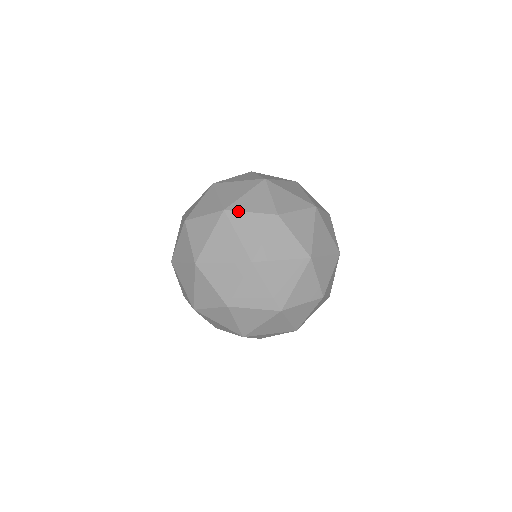
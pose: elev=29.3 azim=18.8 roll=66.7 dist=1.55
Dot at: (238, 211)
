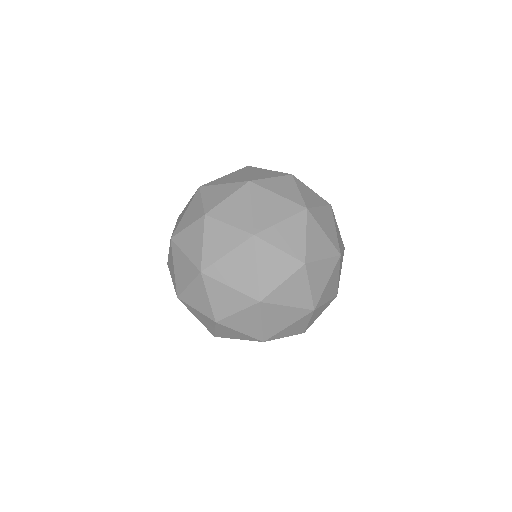
Dot at: (268, 243)
